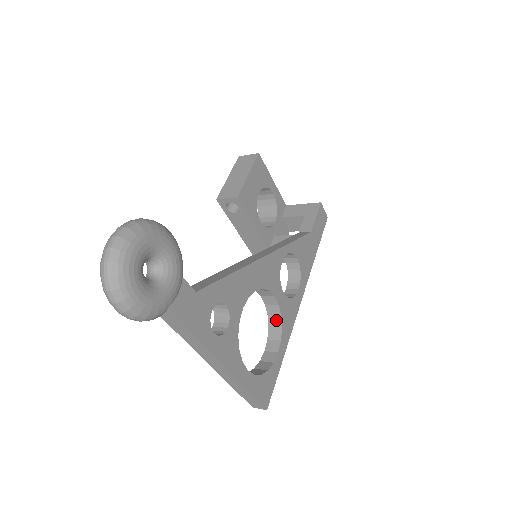
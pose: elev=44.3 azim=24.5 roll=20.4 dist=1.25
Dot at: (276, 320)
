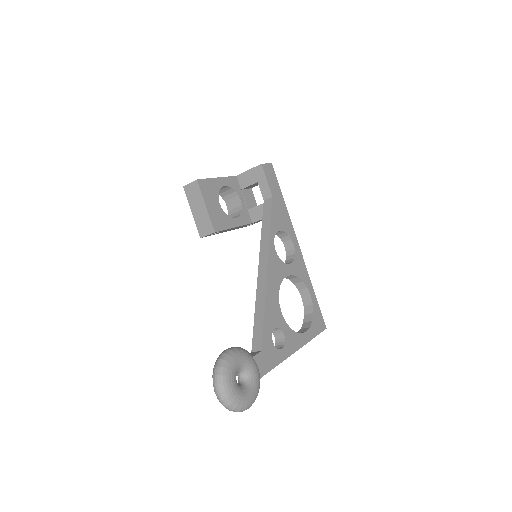
Dot at: (296, 280)
